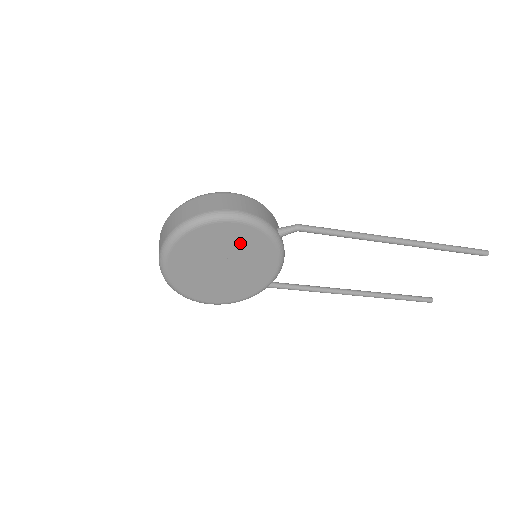
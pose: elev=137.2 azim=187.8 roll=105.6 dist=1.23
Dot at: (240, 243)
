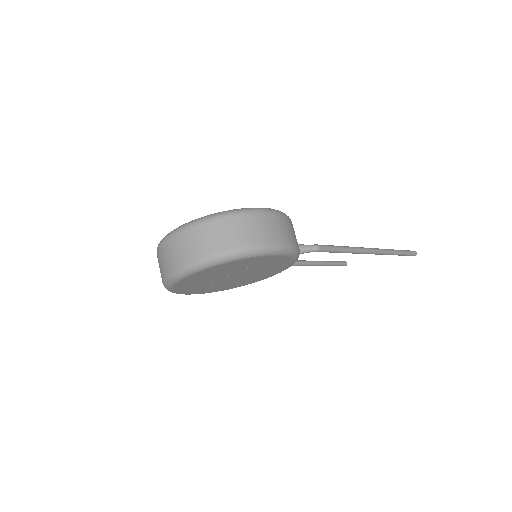
Dot at: (266, 265)
